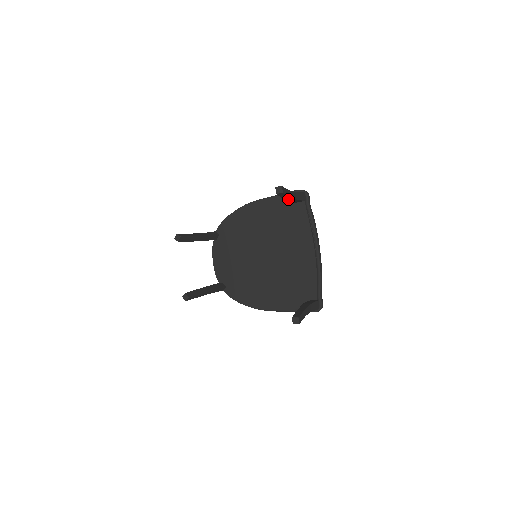
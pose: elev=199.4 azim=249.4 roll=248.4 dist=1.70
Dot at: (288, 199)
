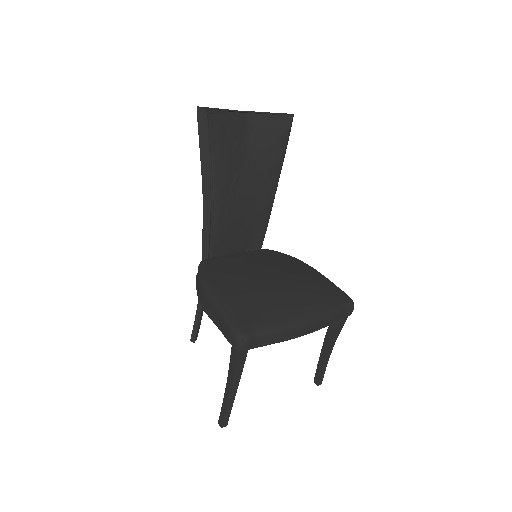
Dot at: occluded
